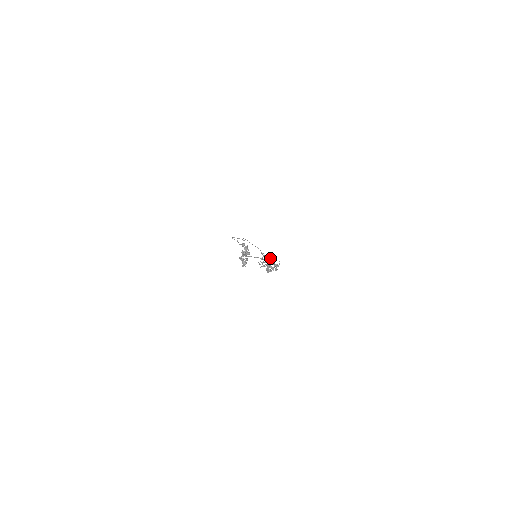
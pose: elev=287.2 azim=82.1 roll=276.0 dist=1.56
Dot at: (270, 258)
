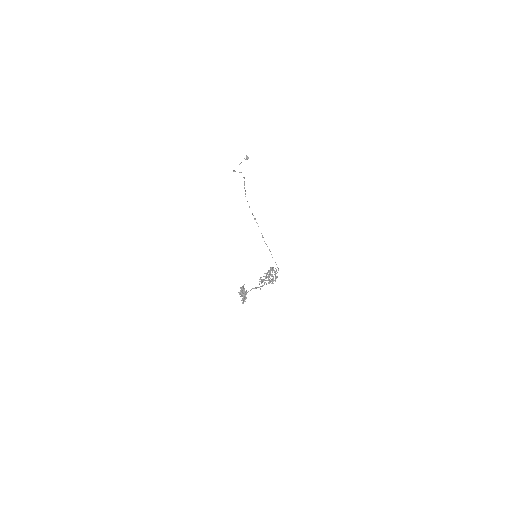
Dot at: (268, 276)
